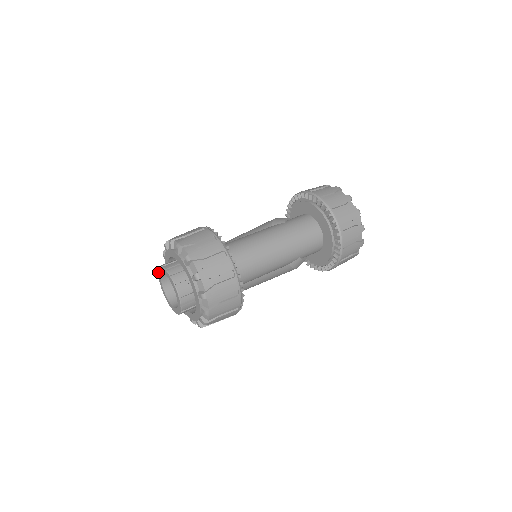
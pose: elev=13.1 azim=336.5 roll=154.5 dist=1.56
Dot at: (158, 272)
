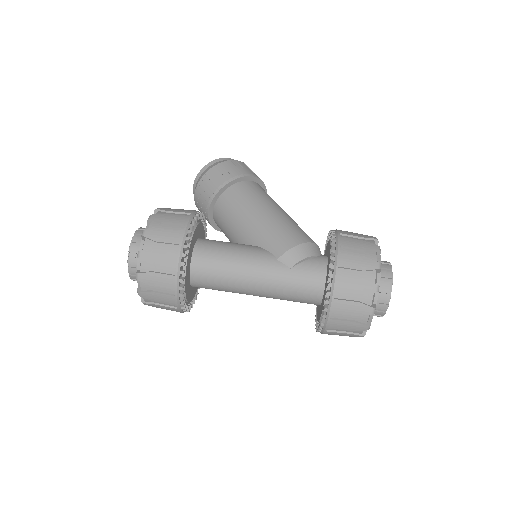
Dot at: (137, 230)
